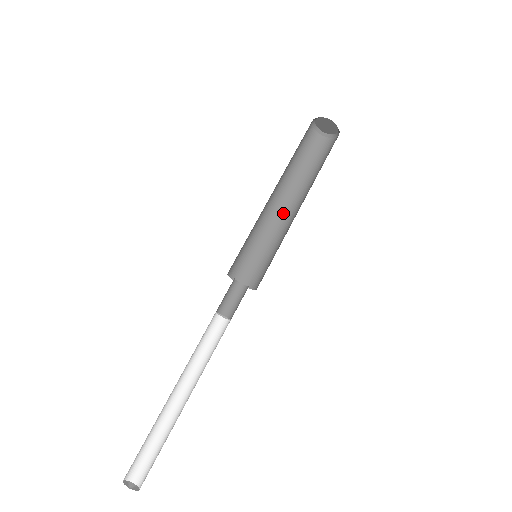
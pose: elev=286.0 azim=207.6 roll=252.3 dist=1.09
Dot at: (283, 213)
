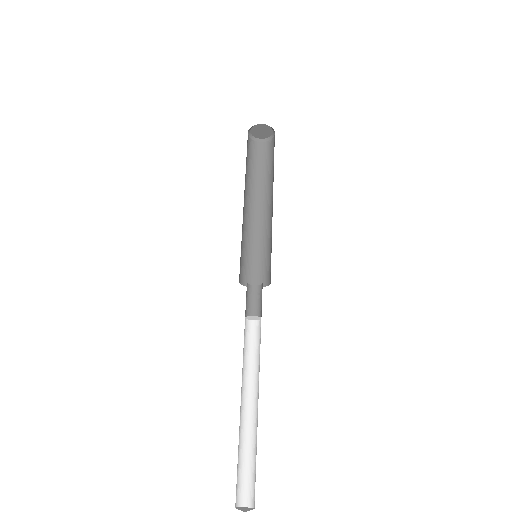
Dot at: (258, 215)
